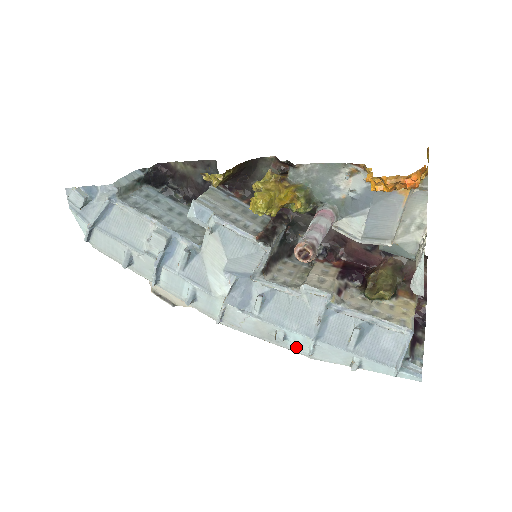
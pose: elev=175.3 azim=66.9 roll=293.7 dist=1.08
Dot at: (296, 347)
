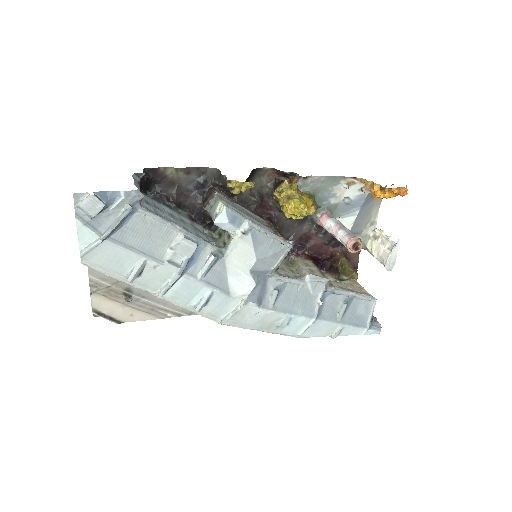
Dot at: (290, 330)
